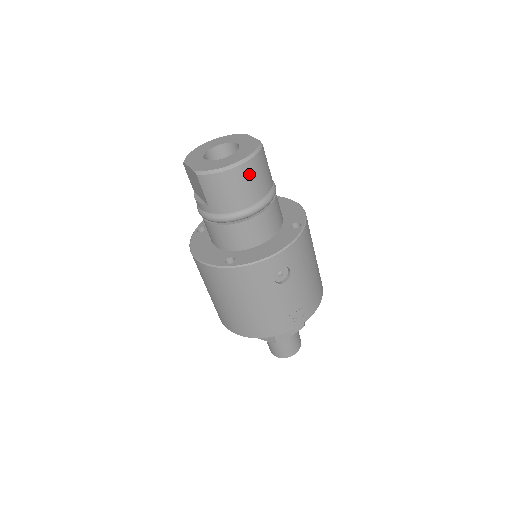
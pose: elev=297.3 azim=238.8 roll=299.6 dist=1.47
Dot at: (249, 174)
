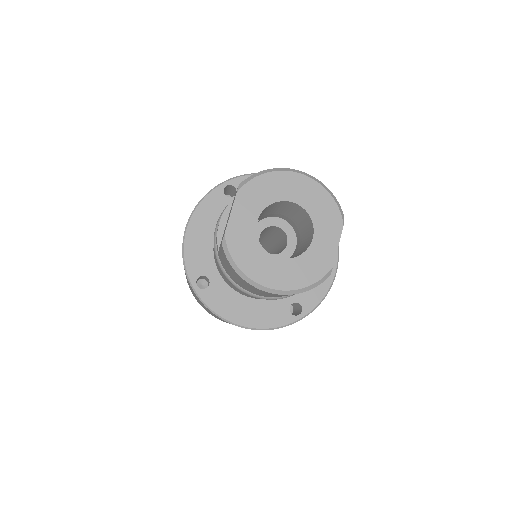
Dot at: (274, 295)
